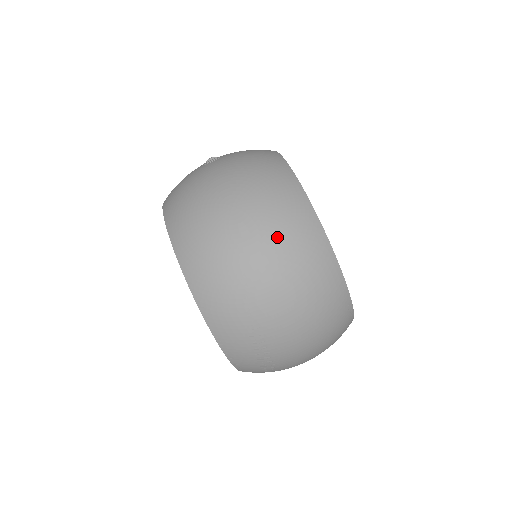
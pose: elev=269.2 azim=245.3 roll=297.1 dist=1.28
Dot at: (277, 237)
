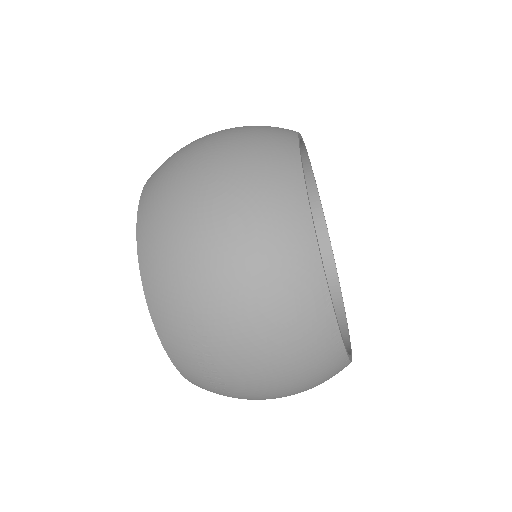
Dot at: (245, 215)
